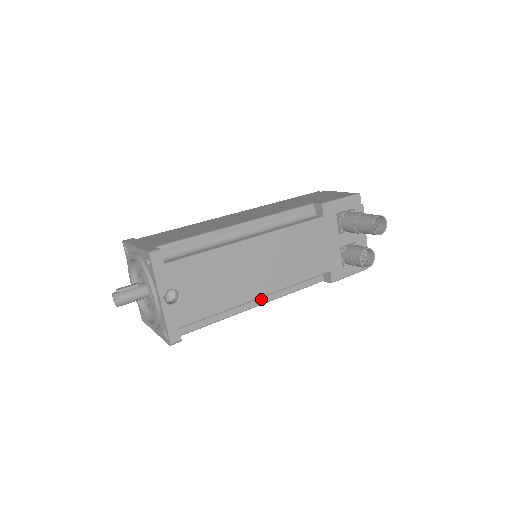
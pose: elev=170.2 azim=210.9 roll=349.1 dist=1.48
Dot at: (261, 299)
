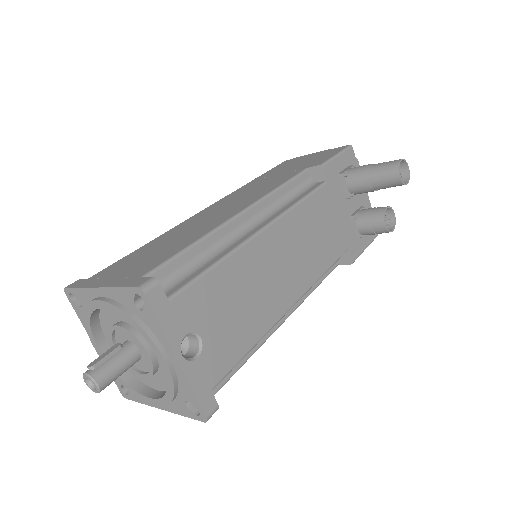
Dot at: occluded
